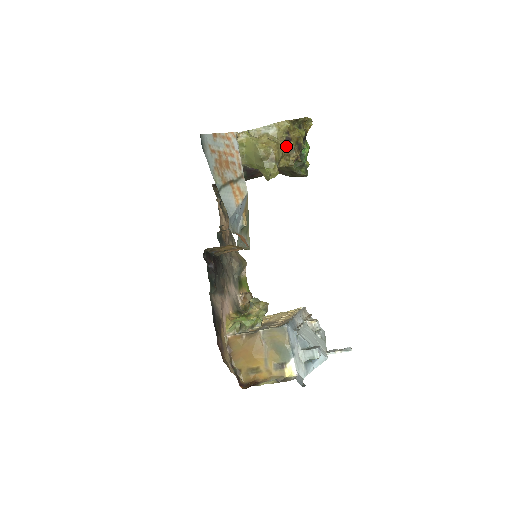
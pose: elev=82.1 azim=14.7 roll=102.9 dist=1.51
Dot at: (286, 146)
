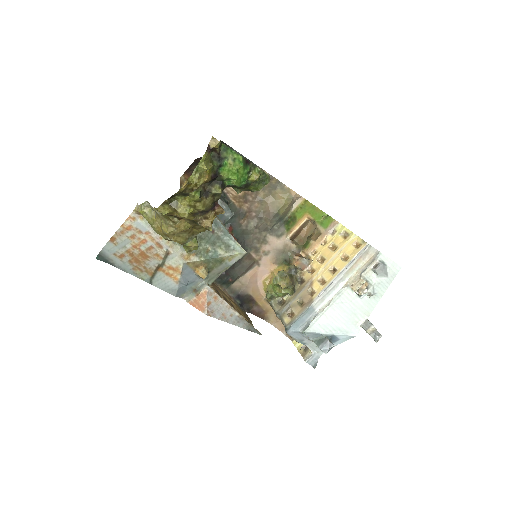
Dot at: (186, 220)
